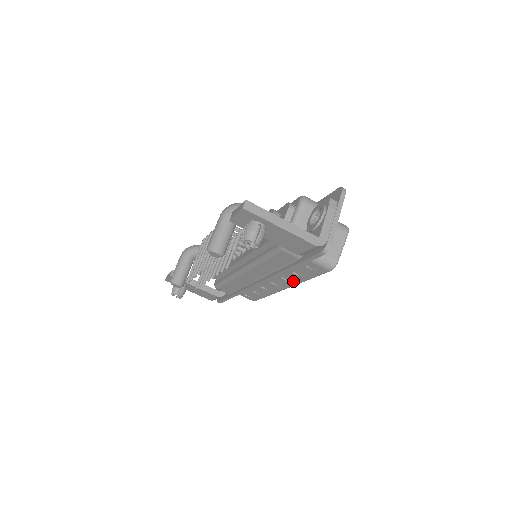
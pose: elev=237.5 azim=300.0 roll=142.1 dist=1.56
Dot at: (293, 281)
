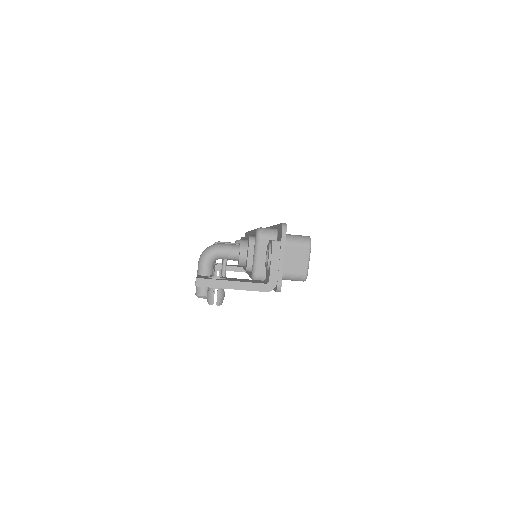
Dot at: occluded
